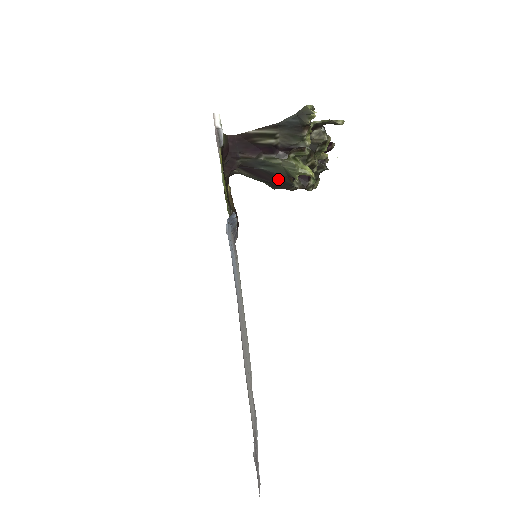
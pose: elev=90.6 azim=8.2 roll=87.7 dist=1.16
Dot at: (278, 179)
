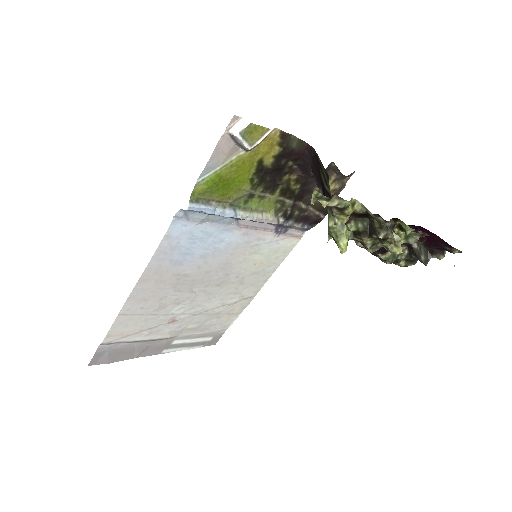
Dot at: occluded
